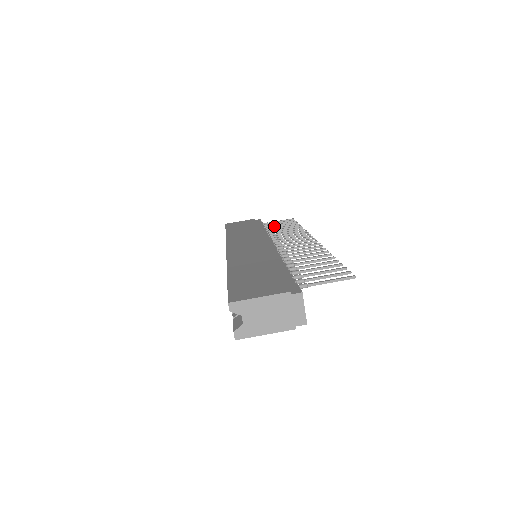
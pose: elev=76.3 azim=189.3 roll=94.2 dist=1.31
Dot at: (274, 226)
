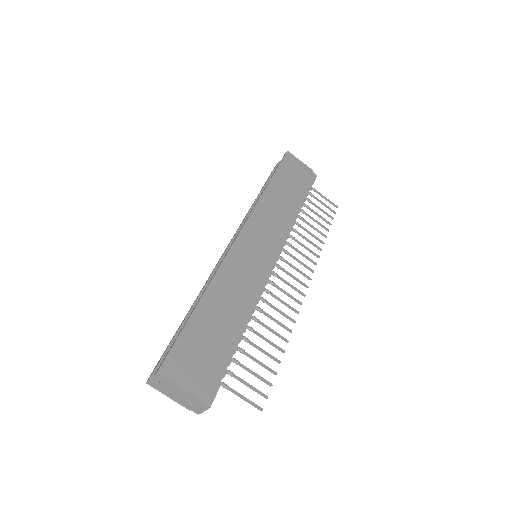
Dot at: (312, 209)
